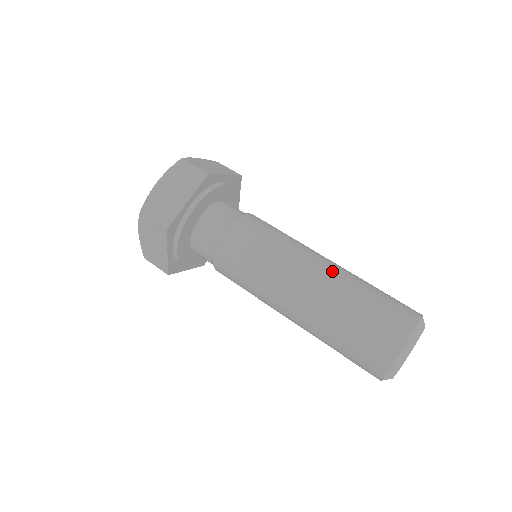
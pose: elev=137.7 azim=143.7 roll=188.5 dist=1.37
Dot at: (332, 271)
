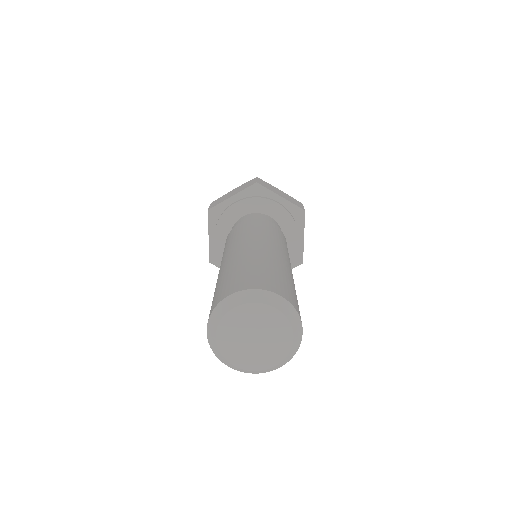
Dot at: (261, 249)
